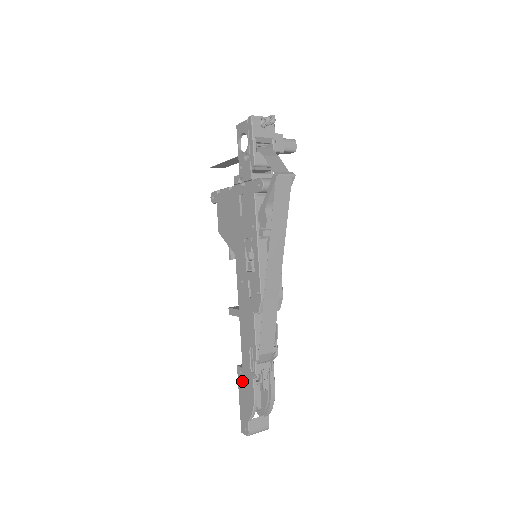
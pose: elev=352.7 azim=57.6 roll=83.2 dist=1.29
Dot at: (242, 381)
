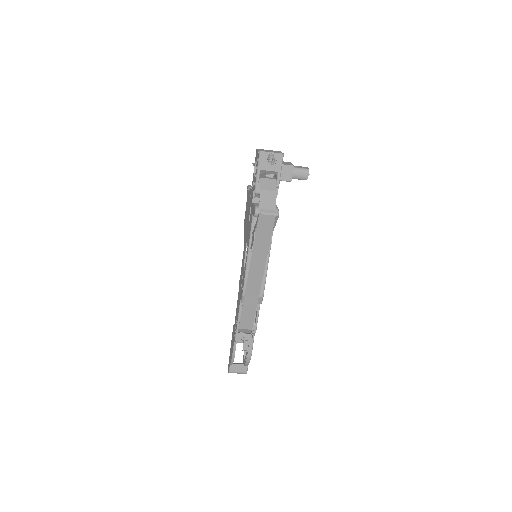
Dot at: (232, 337)
